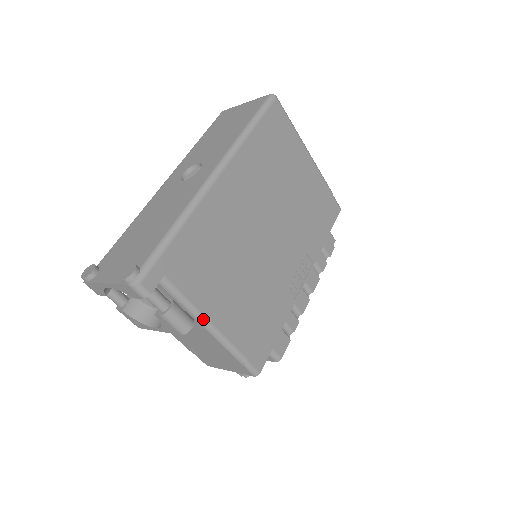
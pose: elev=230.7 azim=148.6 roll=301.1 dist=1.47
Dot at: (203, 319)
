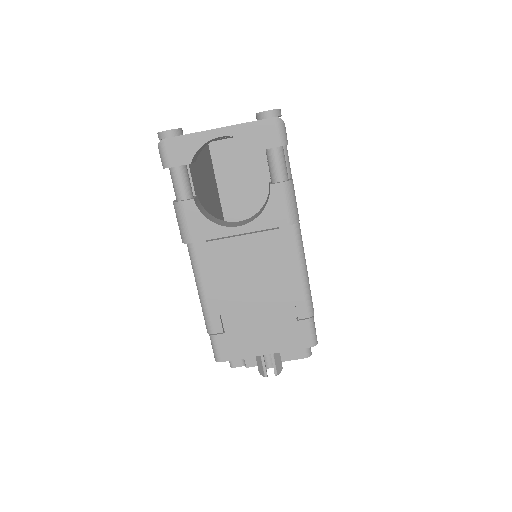
Dot at: (298, 225)
